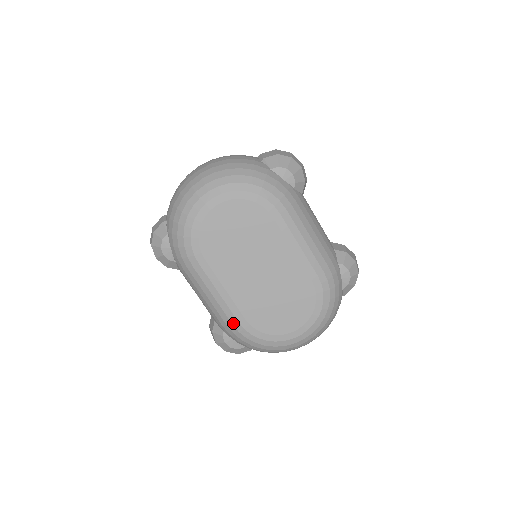
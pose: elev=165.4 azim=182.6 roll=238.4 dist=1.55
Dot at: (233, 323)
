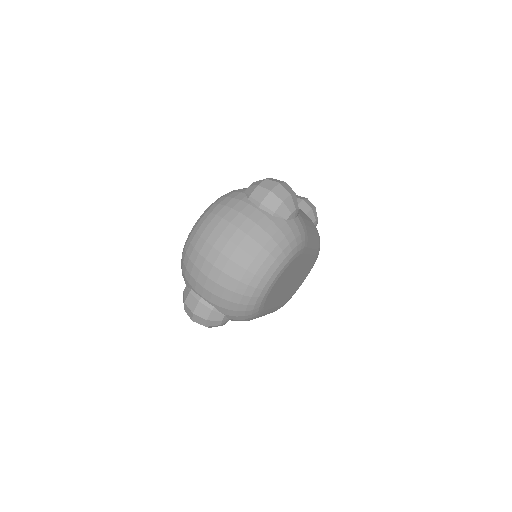
Dot at: occluded
